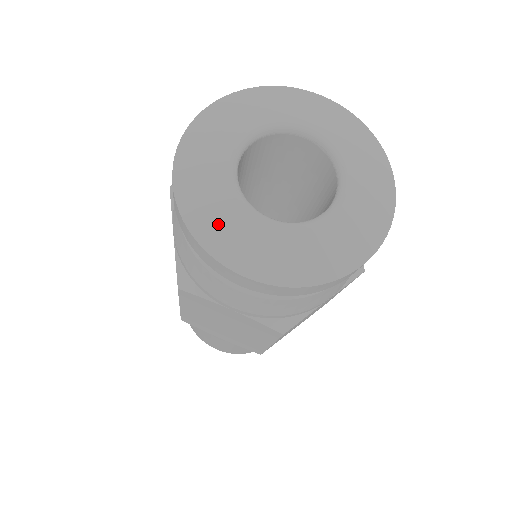
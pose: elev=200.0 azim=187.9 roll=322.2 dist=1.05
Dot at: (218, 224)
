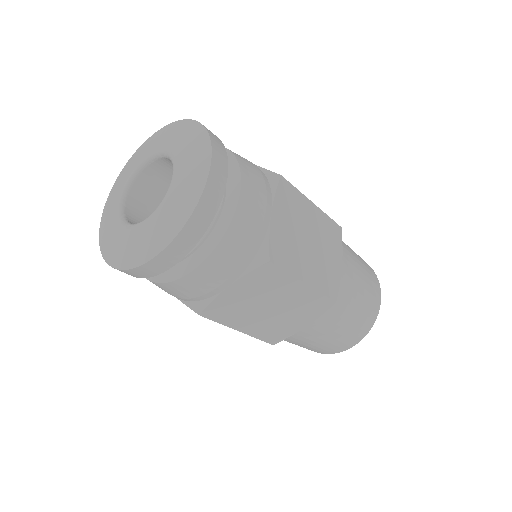
Dot at: (133, 249)
